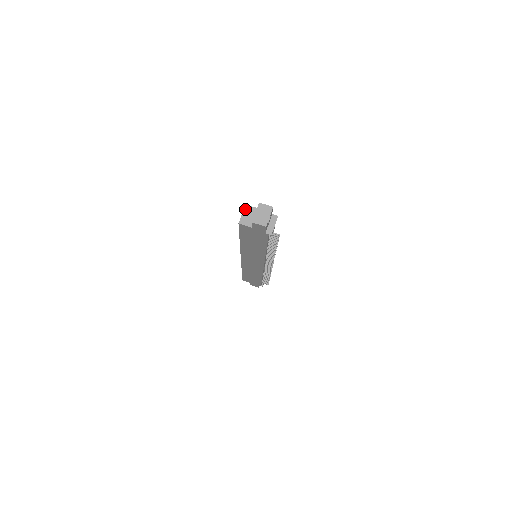
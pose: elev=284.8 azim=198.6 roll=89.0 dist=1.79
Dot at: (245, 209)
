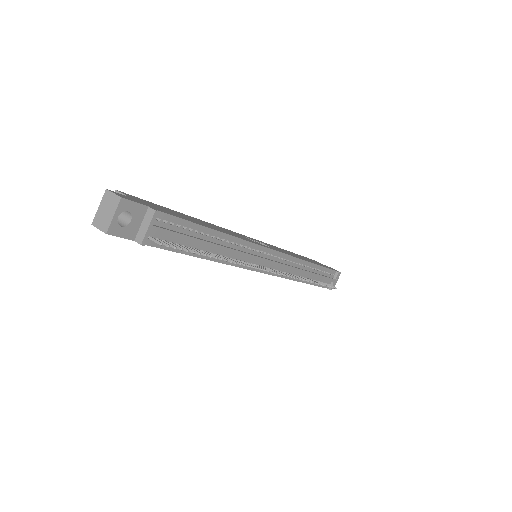
Dot at: occluded
